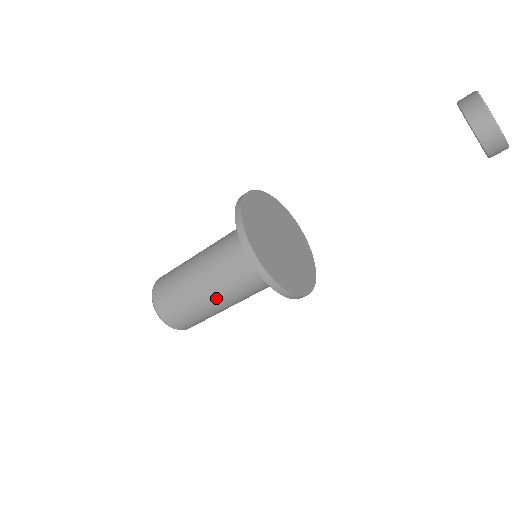
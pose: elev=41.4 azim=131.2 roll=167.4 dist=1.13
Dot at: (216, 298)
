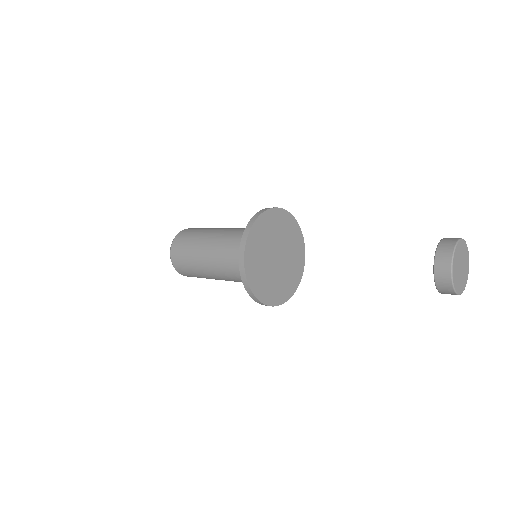
Dot at: (211, 268)
